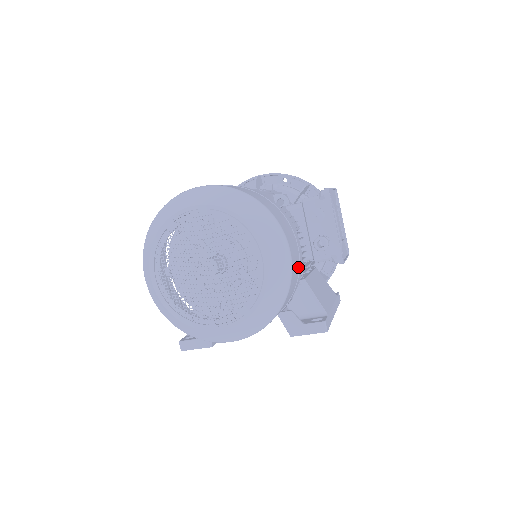
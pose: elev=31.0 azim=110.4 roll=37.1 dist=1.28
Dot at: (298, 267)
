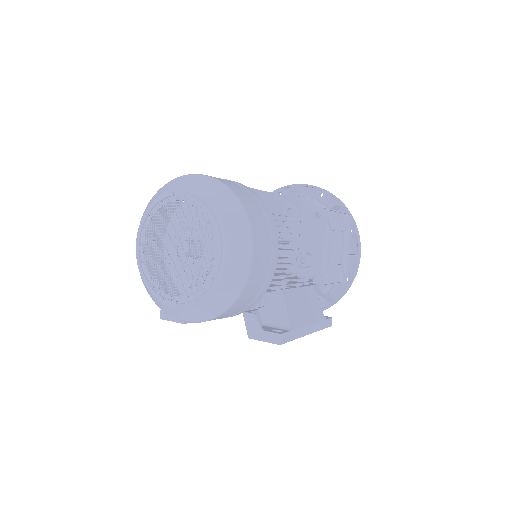
Dot at: (266, 274)
